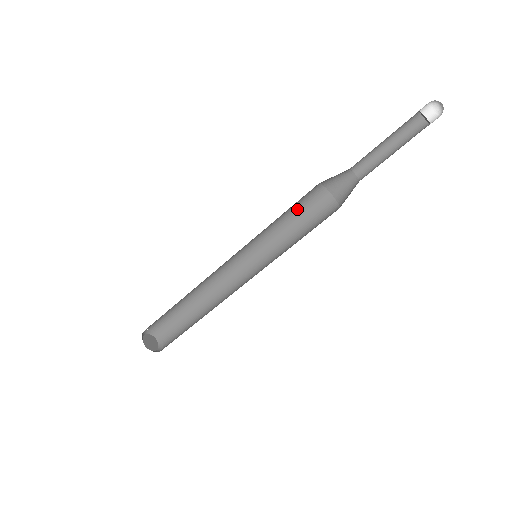
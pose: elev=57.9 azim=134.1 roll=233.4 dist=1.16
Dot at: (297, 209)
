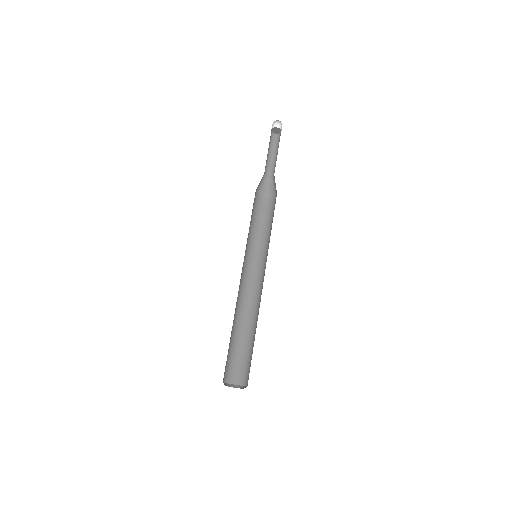
Dot at: (262, 219)
